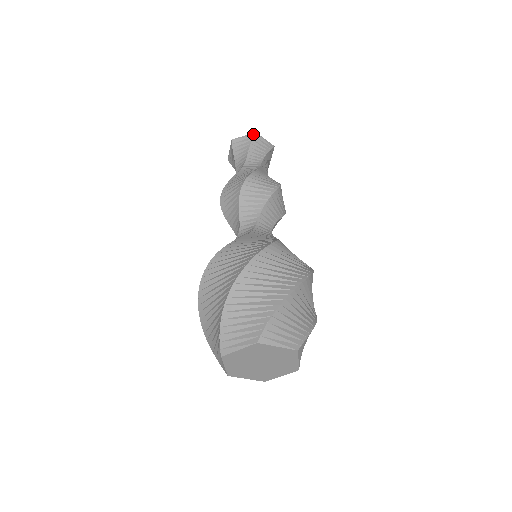
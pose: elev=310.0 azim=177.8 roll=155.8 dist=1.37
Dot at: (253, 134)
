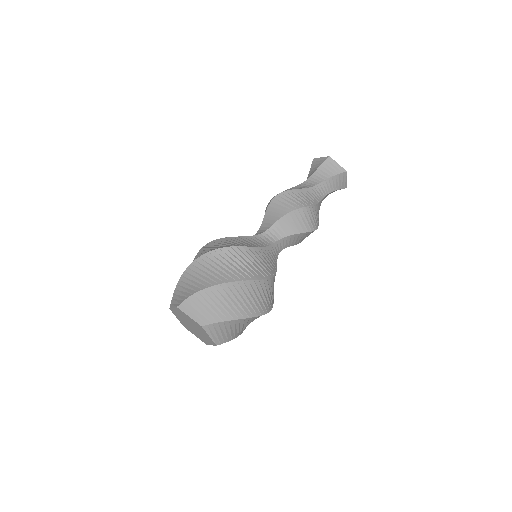
Dot at: (327, 157)
